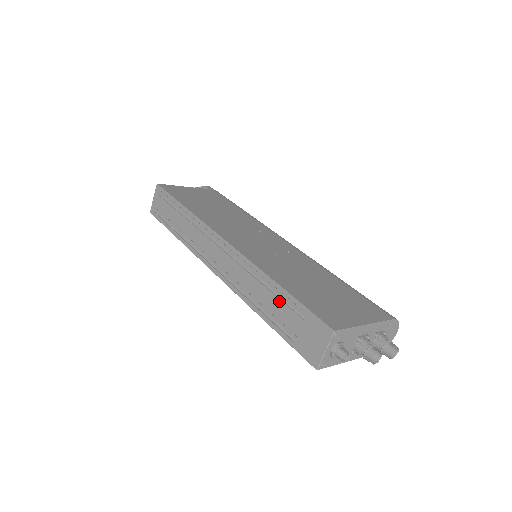
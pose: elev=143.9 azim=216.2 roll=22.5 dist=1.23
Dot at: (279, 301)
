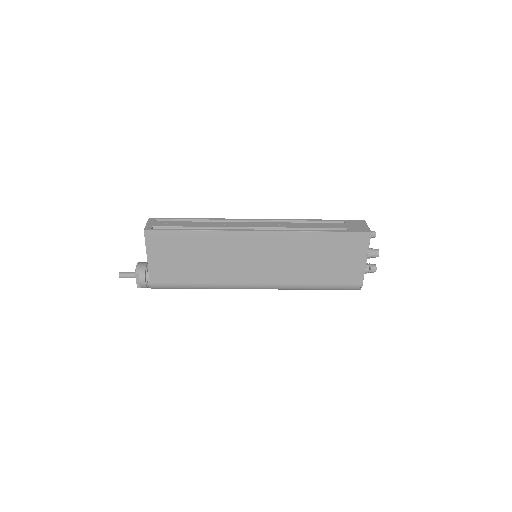
Dot at: (323, 223)
